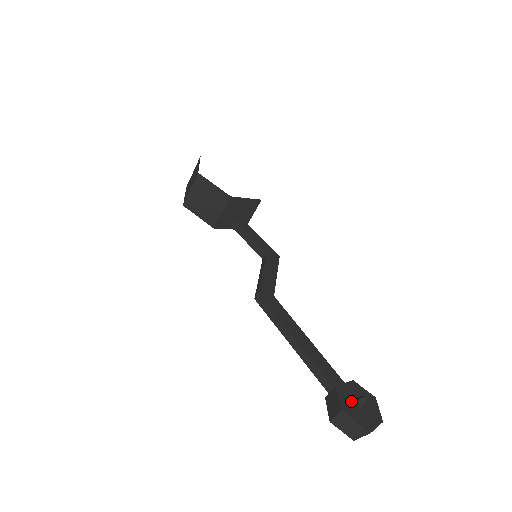
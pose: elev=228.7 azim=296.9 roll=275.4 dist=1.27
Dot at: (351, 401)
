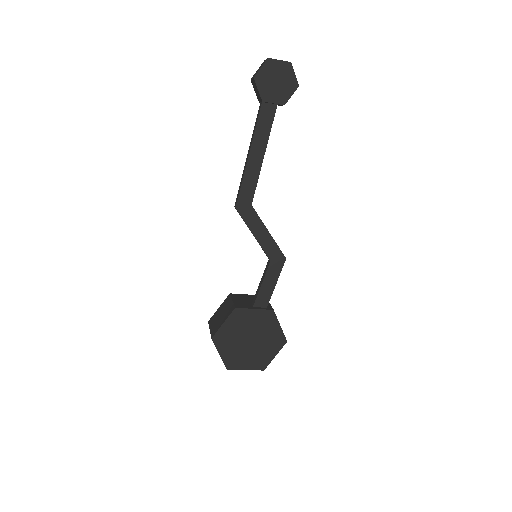
Dot at: occluded
